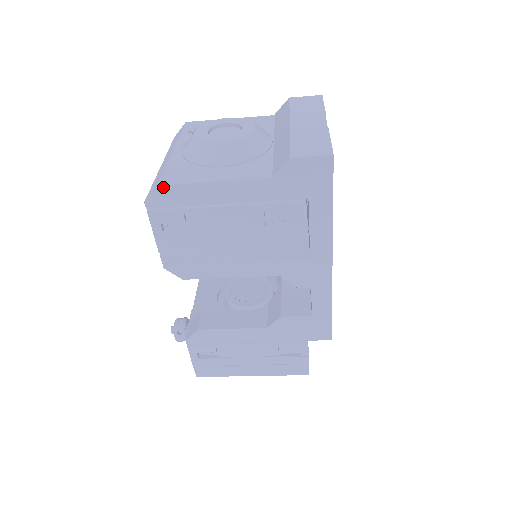
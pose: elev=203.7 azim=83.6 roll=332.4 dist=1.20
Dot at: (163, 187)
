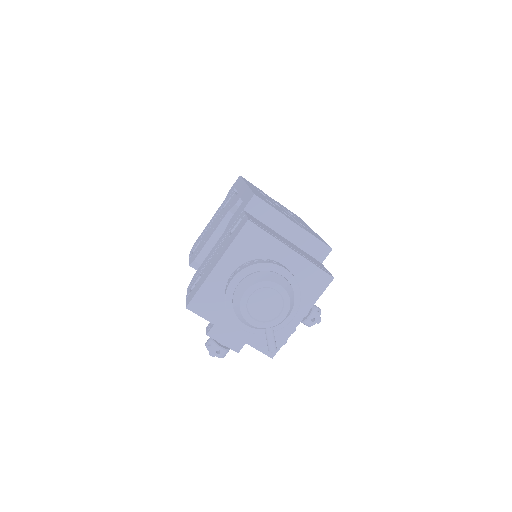
Dot at: occluded
